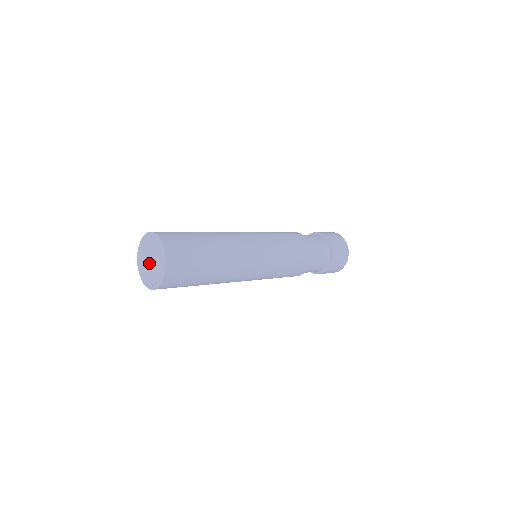
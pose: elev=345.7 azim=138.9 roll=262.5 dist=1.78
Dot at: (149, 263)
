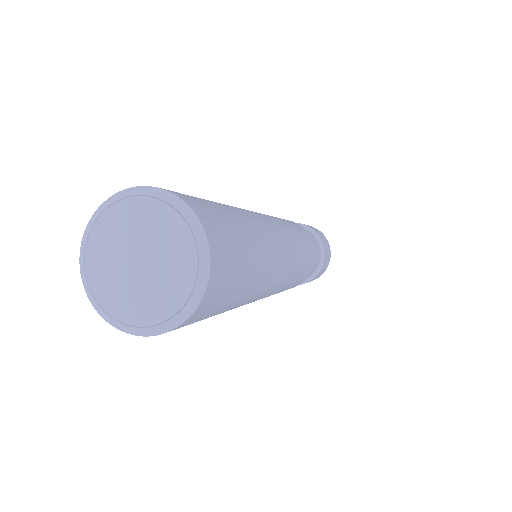
Dot at: (140, 267)
